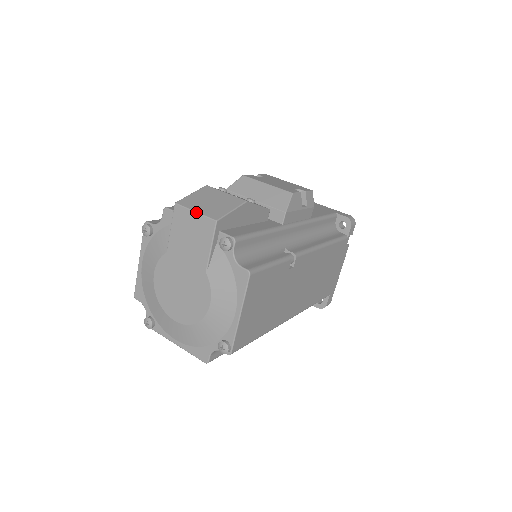
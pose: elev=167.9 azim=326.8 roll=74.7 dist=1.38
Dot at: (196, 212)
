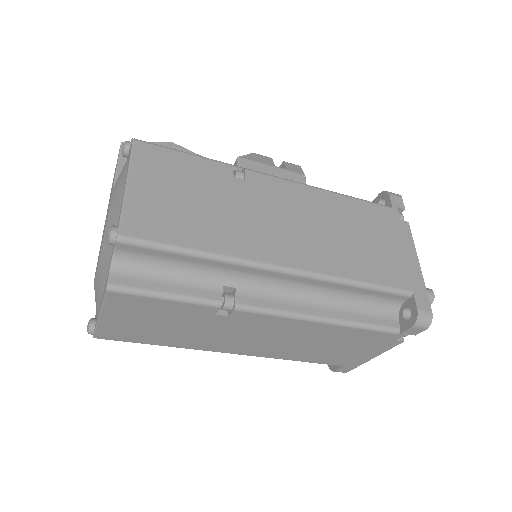
Dot at: occluded
